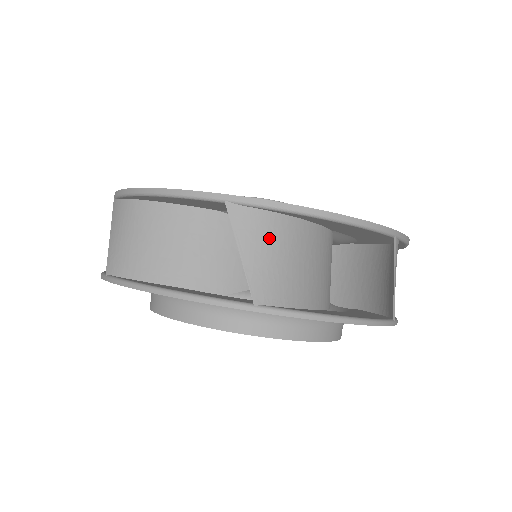
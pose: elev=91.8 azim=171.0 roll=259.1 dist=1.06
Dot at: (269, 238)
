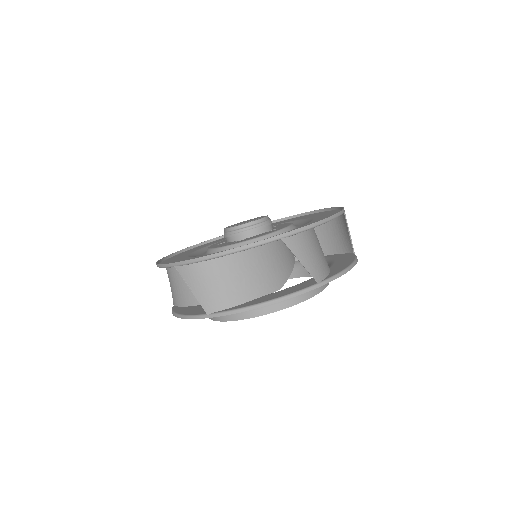
Dot at: (307, 246)
